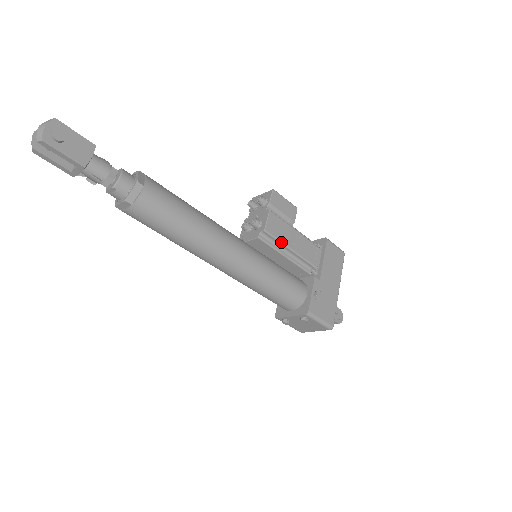
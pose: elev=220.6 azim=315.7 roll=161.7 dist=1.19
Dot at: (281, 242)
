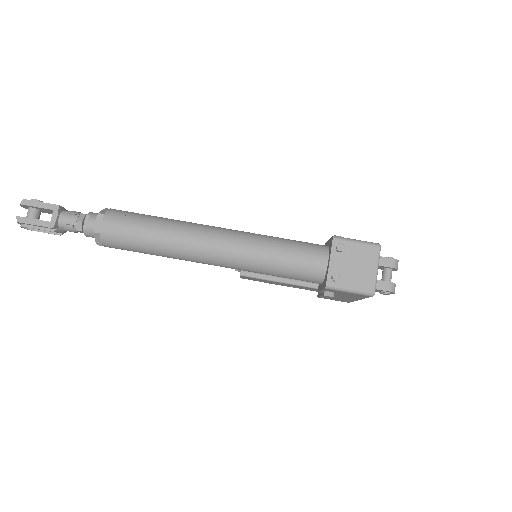
Dot at: occluded
